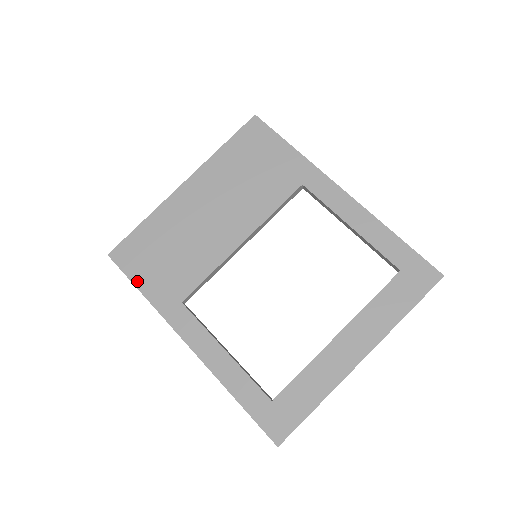
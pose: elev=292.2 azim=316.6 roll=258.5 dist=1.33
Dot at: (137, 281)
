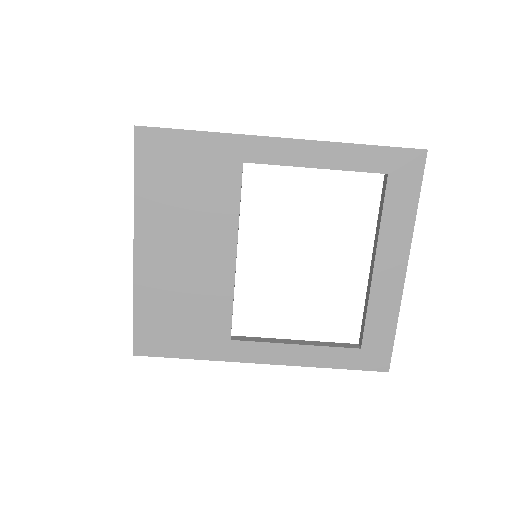
Dot at: (179, 354)
